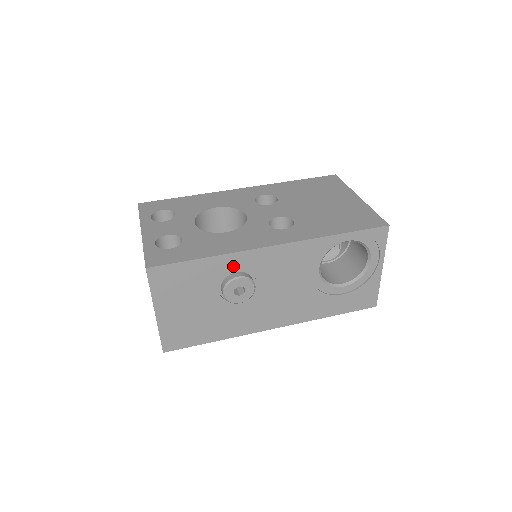
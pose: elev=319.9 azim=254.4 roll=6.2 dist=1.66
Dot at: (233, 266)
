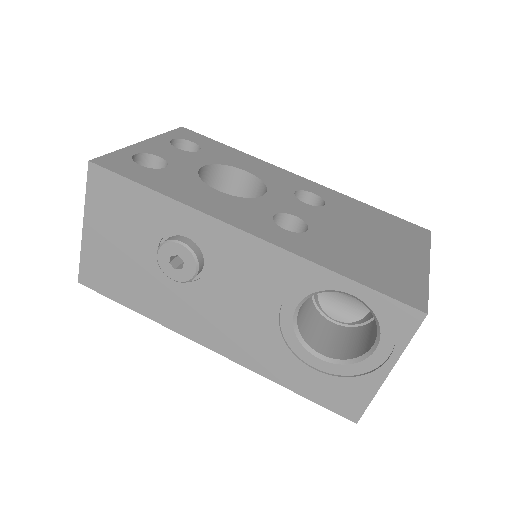
Dot at: (186, 226)
